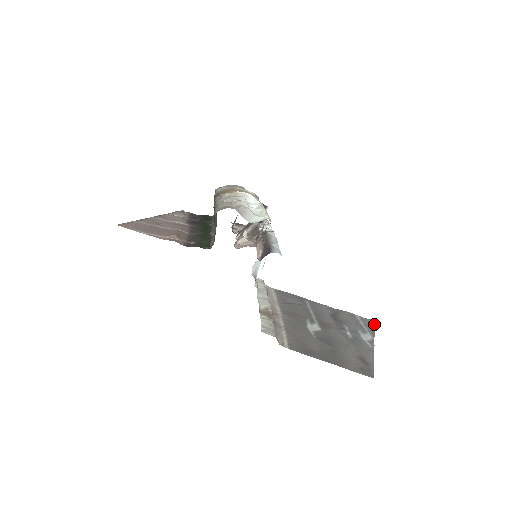
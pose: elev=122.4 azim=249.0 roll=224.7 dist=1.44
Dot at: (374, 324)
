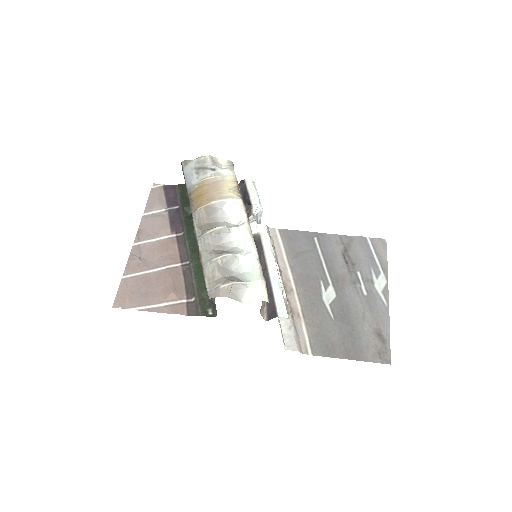
Dot at: (386, 248)
